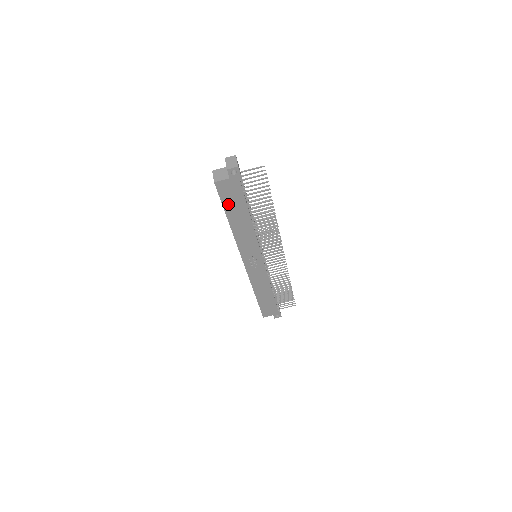
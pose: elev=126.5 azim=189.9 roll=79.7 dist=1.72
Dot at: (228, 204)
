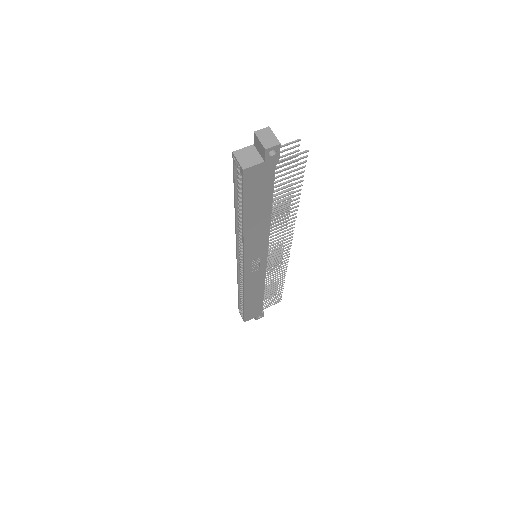
Dot at: (250, 198)
